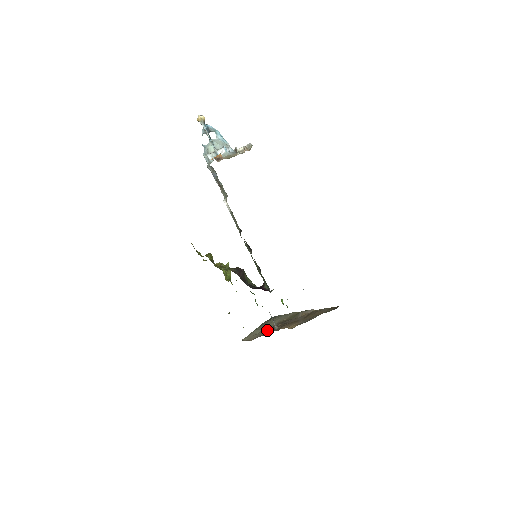
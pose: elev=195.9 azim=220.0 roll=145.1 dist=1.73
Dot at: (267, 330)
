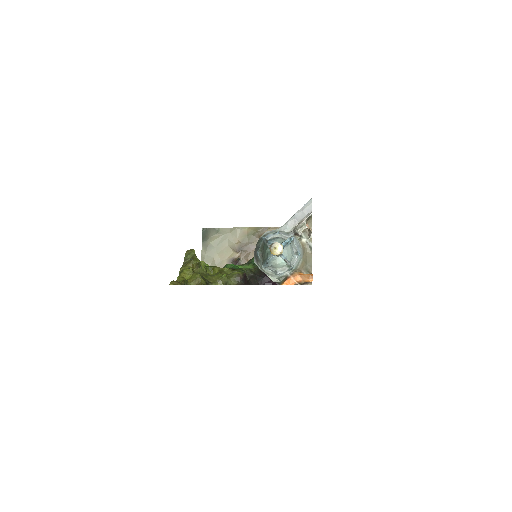
Dot at: (224, 260)
